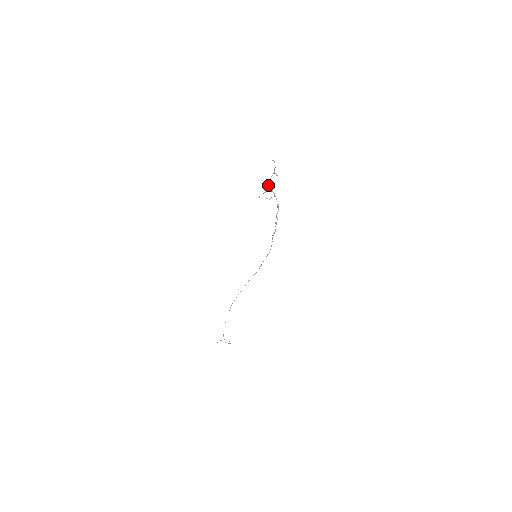
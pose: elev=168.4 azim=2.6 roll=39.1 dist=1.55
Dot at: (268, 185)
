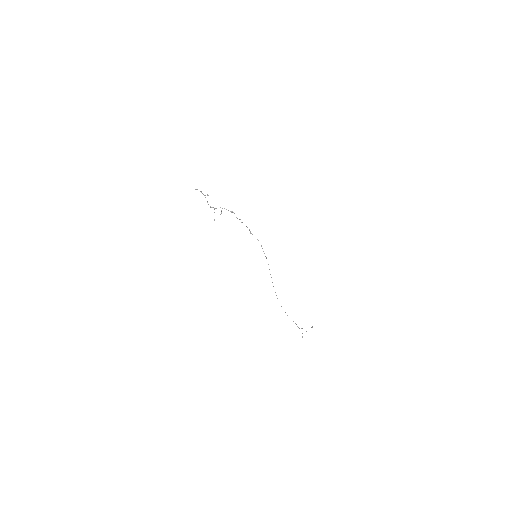
Dot at: (210, 207)
